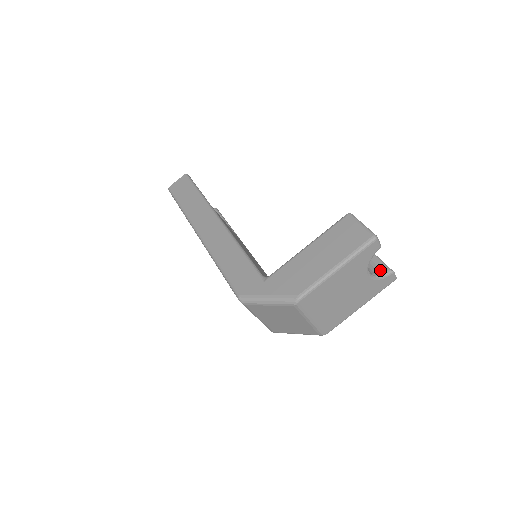
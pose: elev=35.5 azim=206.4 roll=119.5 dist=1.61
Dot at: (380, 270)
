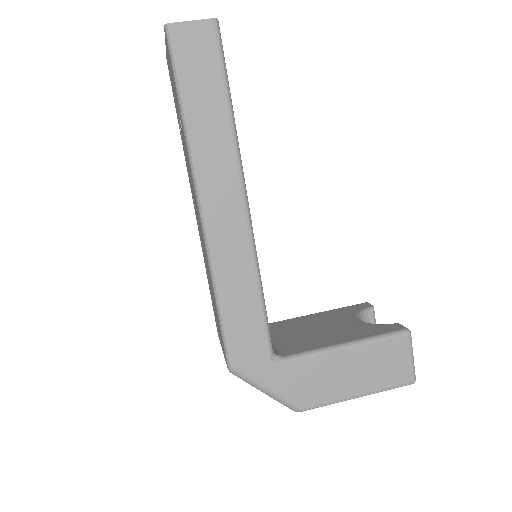
Dot at: occluded
